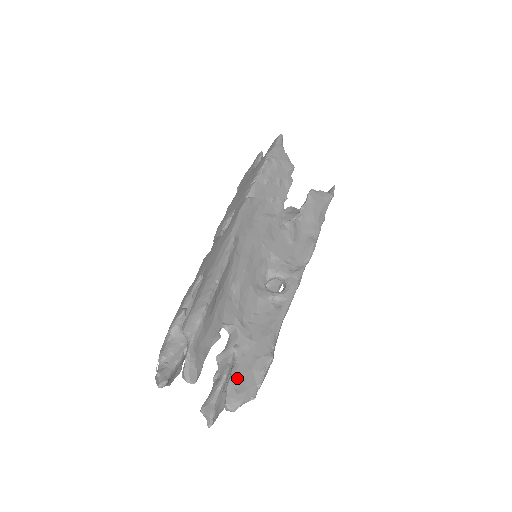
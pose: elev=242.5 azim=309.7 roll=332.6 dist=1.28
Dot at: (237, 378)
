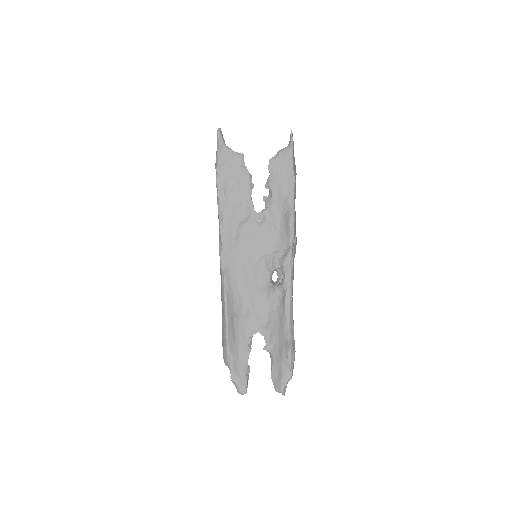
Dot at: (275, 370)
